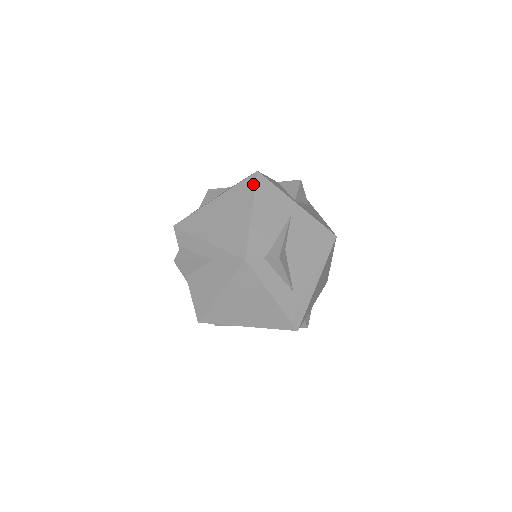
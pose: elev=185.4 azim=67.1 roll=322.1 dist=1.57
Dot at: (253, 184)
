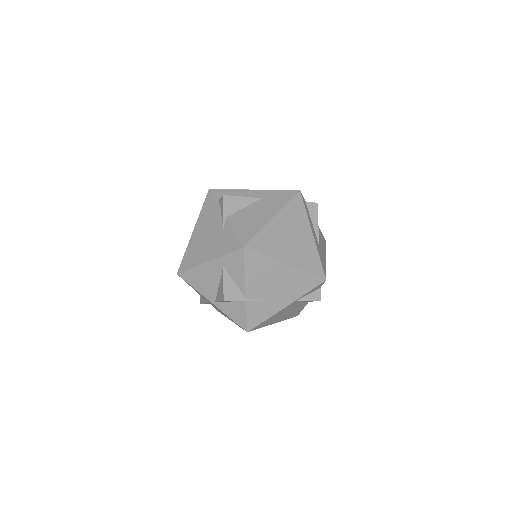
Dot at: occluded
